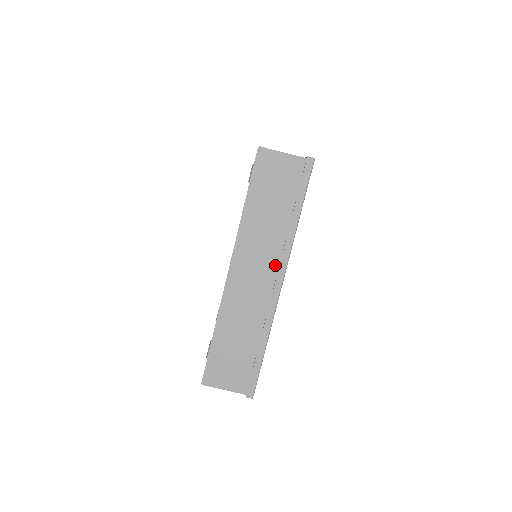
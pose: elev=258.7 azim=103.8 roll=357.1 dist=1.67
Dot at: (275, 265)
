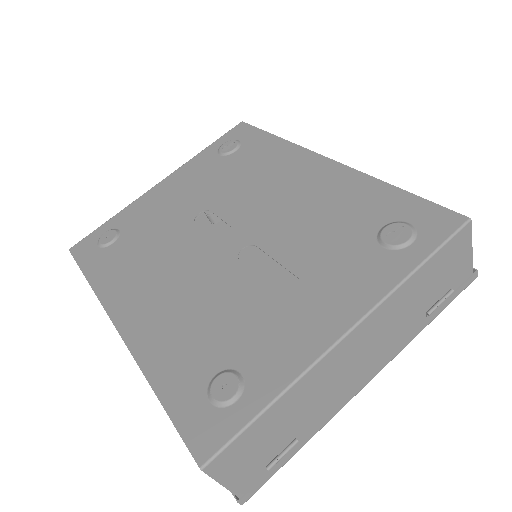
Dot at: occluded
